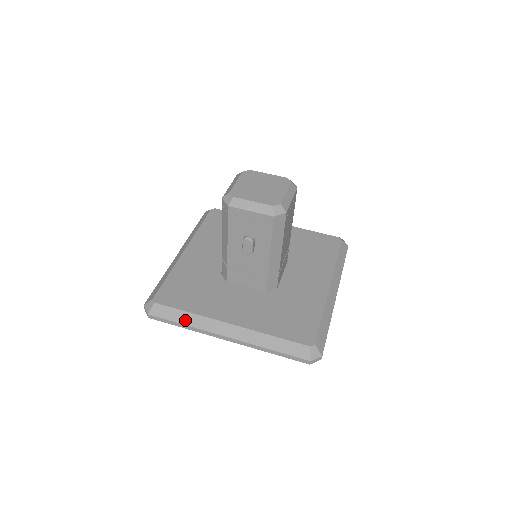
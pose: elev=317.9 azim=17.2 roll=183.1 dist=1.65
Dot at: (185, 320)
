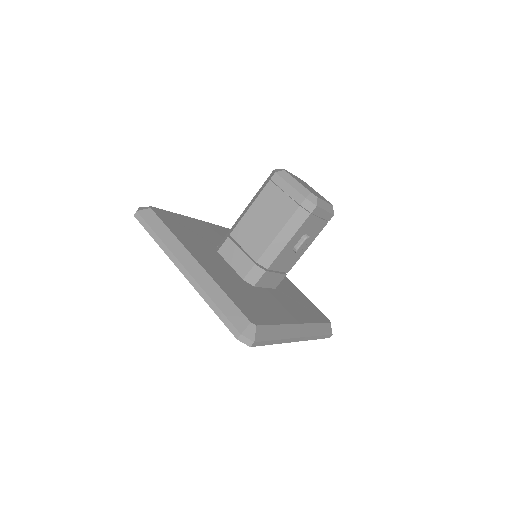
Dot at: (278, 334)
